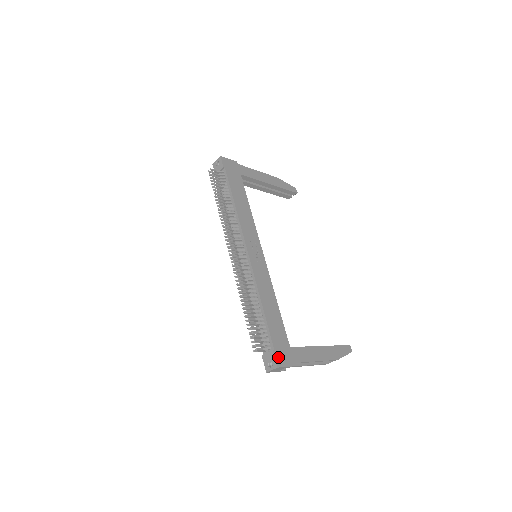
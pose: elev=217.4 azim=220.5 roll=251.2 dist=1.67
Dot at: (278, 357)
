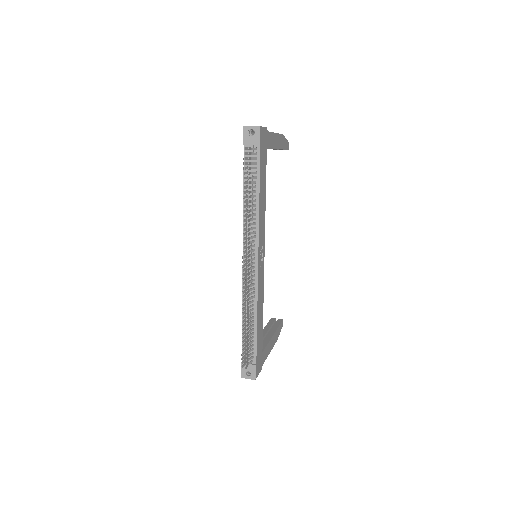
Dot at: (257, 369)
